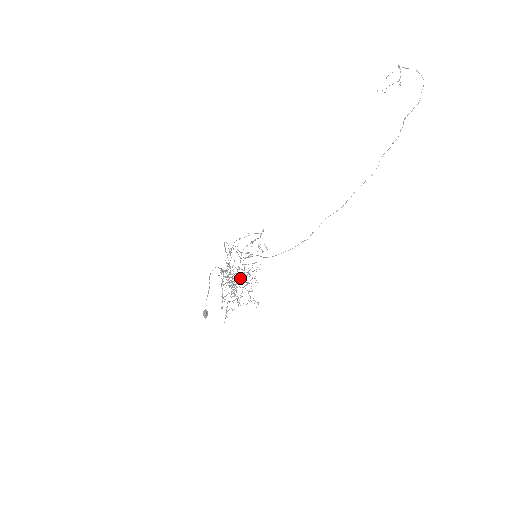
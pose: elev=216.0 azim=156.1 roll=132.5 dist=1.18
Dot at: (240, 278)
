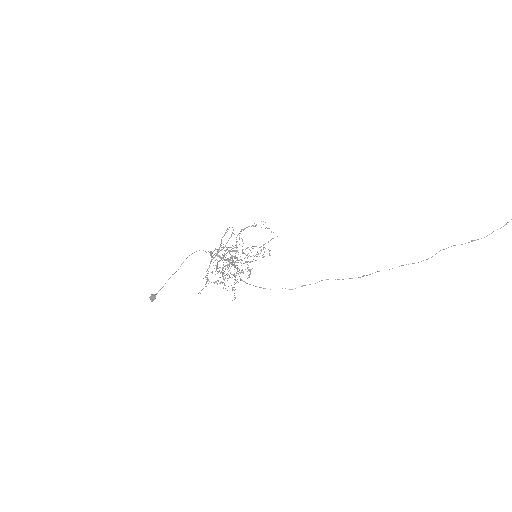
Dot at: (241, 259)
